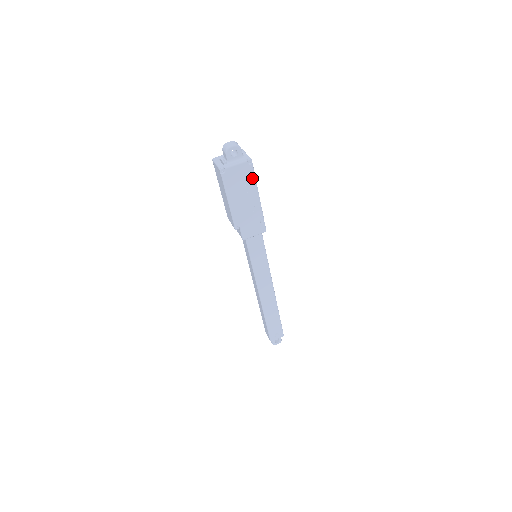
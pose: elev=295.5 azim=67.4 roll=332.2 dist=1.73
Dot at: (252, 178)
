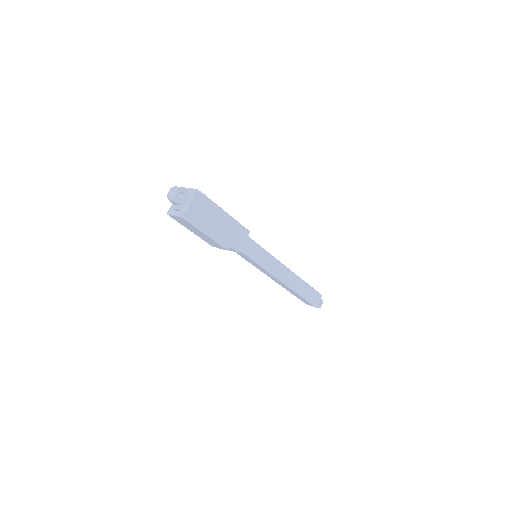
Dot at: (209, 202)
